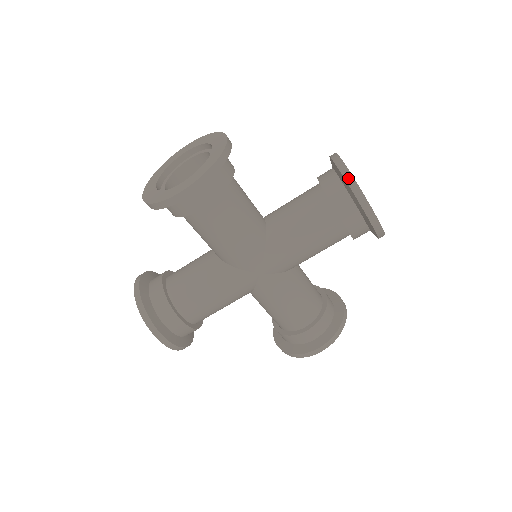
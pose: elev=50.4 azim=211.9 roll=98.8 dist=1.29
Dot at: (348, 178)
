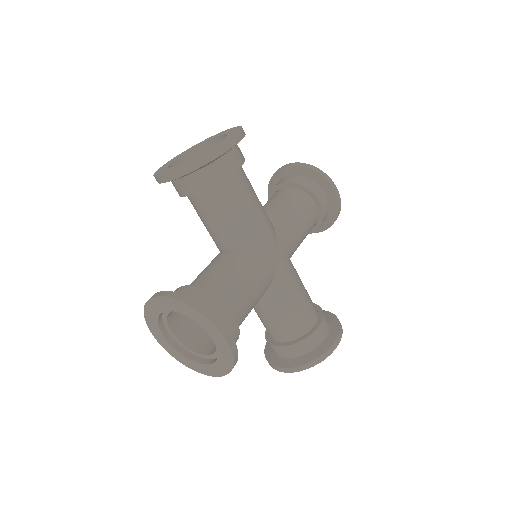
Dot at: (308, 166)
